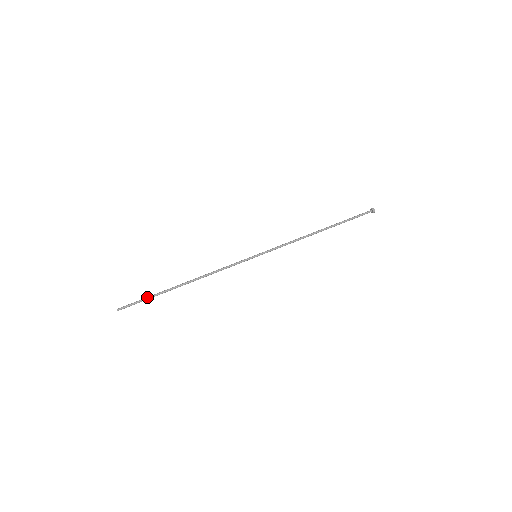
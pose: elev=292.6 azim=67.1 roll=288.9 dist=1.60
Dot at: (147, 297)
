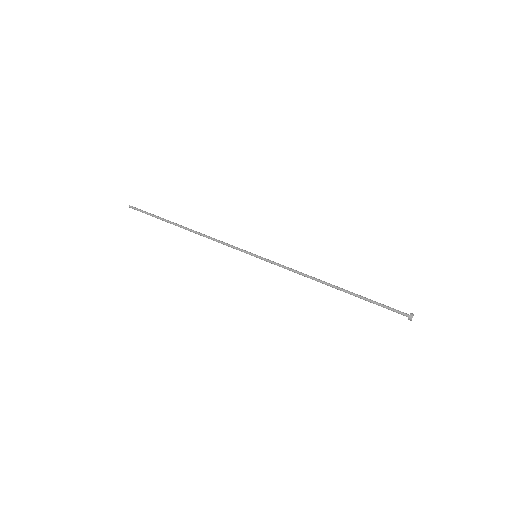
Dot at: occluded
